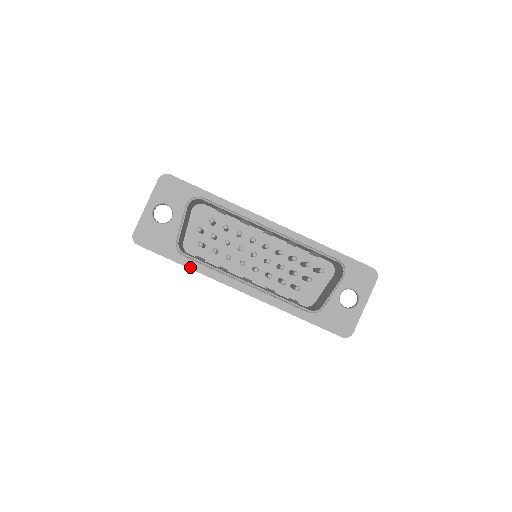
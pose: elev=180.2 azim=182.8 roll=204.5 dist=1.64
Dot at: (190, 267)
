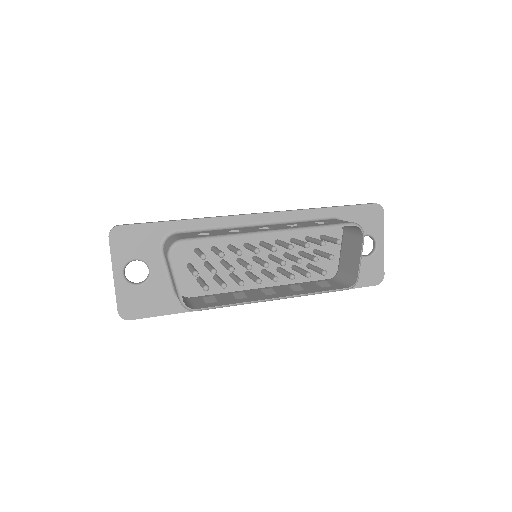
Dot at: occluded
